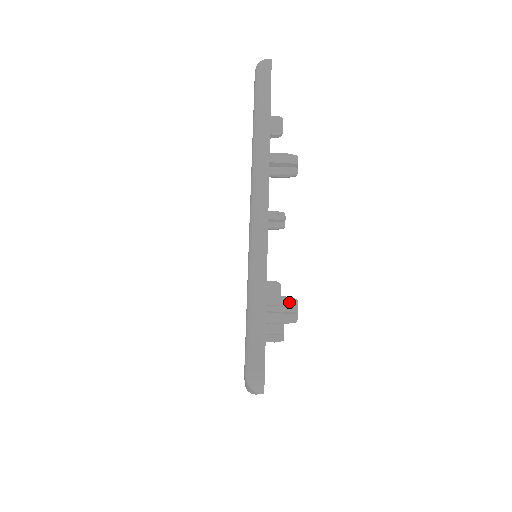
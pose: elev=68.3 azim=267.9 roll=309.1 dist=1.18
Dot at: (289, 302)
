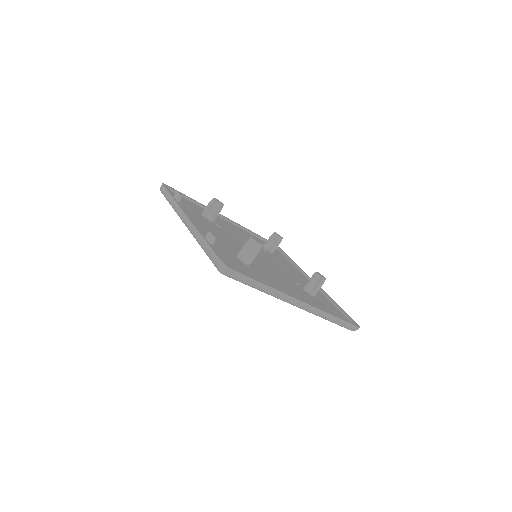
Dot at: occluded
